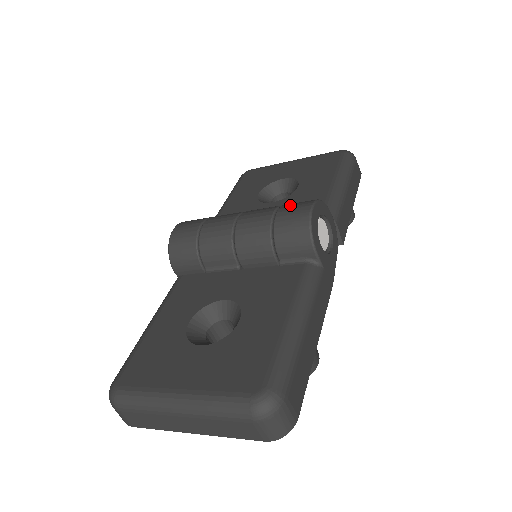
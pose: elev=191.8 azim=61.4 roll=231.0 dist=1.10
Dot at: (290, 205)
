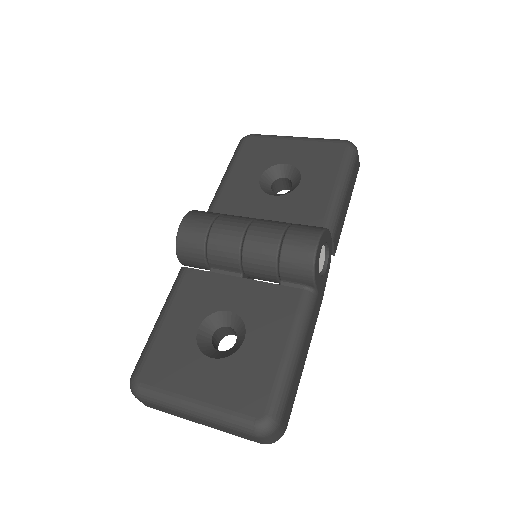
Dot at: (297, 232)
